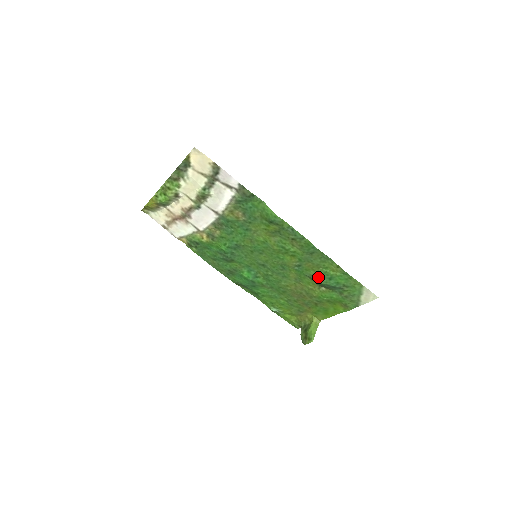
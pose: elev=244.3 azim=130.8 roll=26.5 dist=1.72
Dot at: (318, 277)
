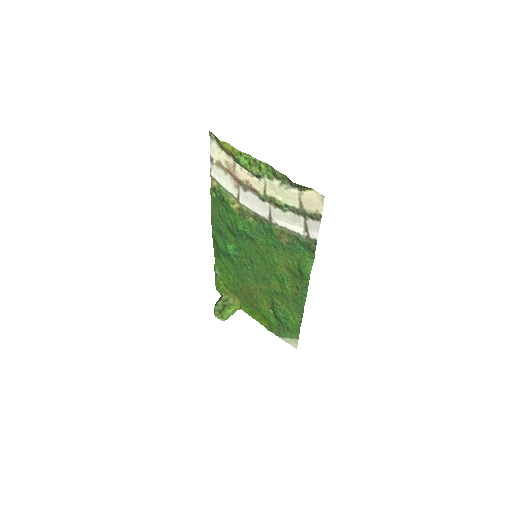
Dot at: (279, 309)
